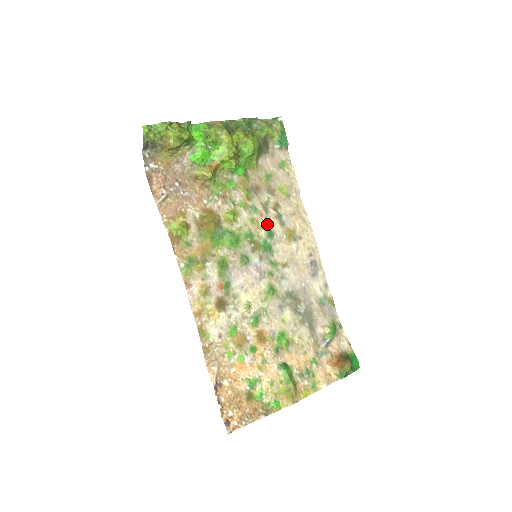
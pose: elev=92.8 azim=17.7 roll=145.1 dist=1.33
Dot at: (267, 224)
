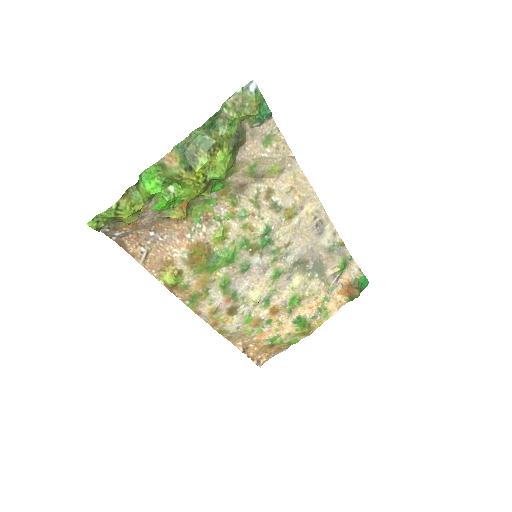
Dot at: (262, 221)
